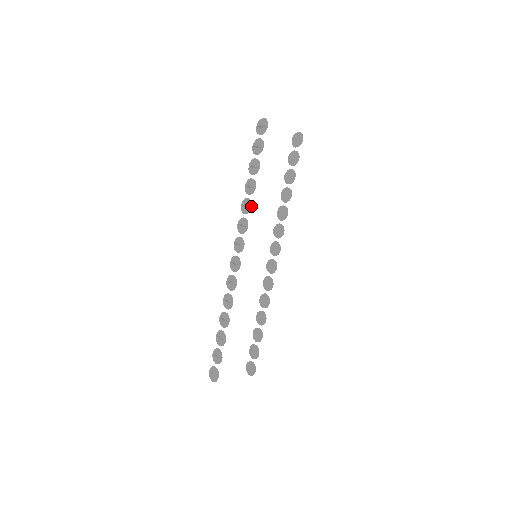
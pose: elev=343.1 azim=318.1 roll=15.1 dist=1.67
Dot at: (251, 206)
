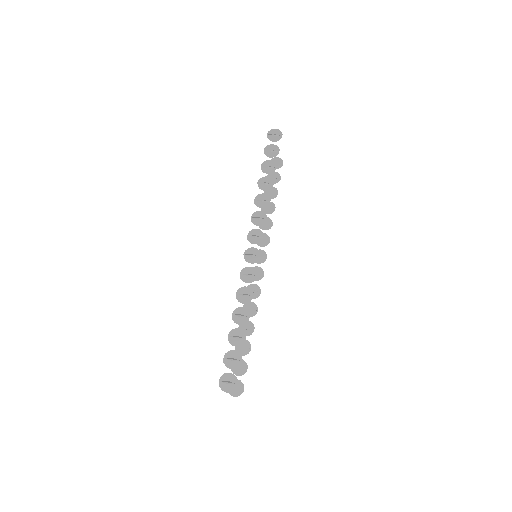
Dot at: (269, 200)
